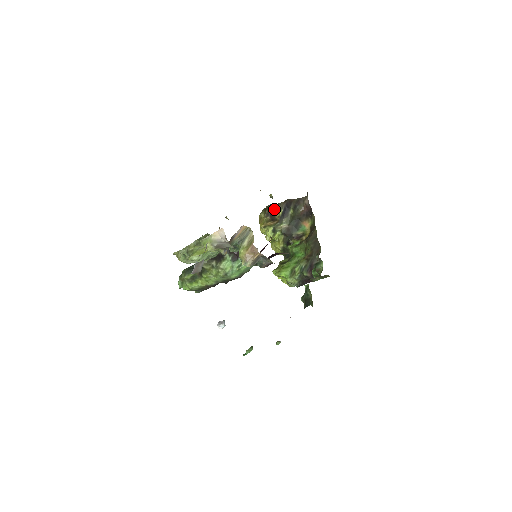
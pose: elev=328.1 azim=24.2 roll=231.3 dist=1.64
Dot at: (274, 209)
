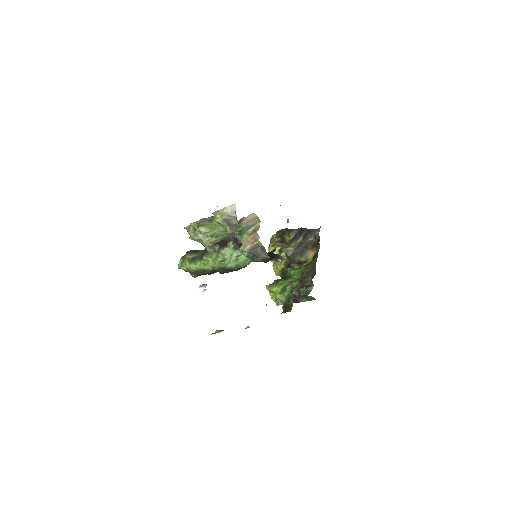
Dot at: (287, 233)
